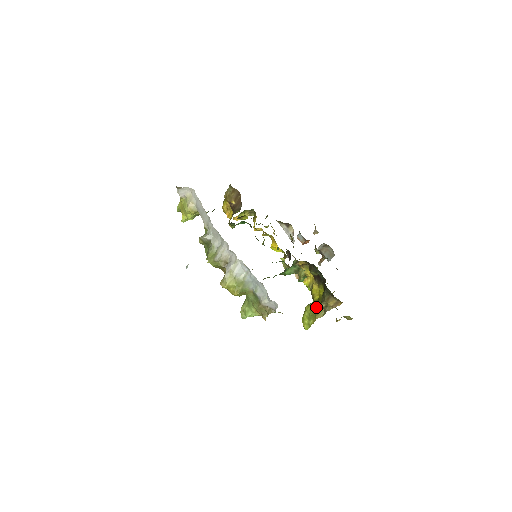
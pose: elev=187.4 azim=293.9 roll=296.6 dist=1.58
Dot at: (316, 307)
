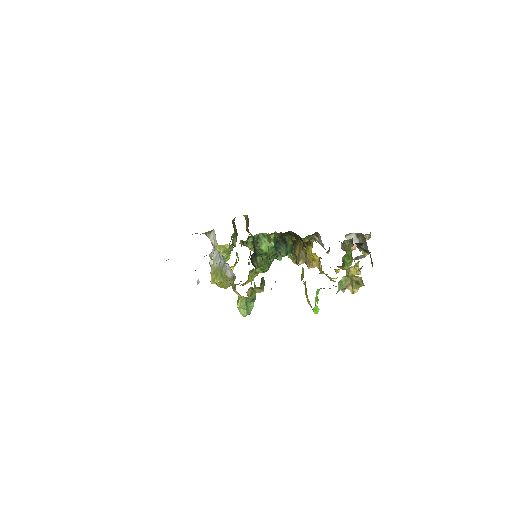
Dot at: occluded
